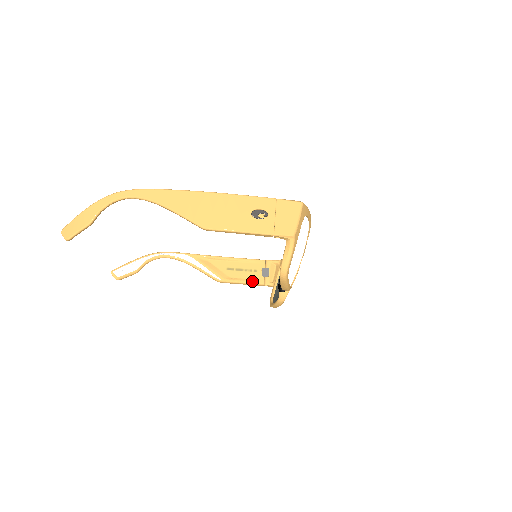
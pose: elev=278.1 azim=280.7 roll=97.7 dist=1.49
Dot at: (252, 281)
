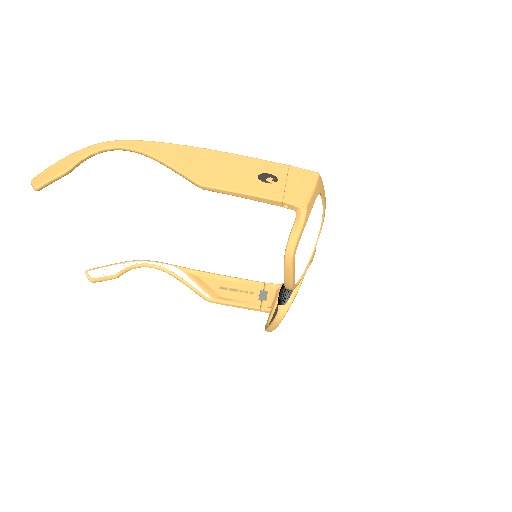
Dot at: (247, 303)
